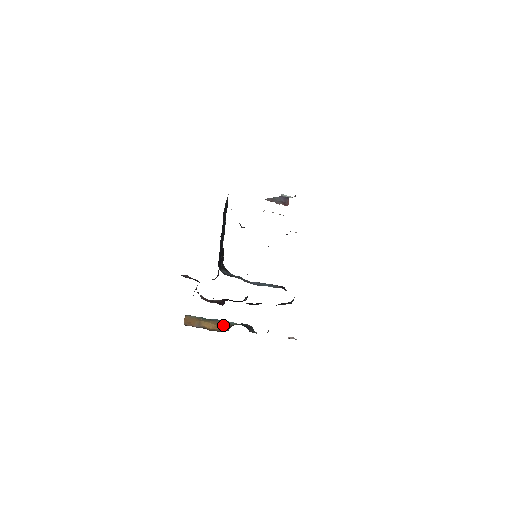
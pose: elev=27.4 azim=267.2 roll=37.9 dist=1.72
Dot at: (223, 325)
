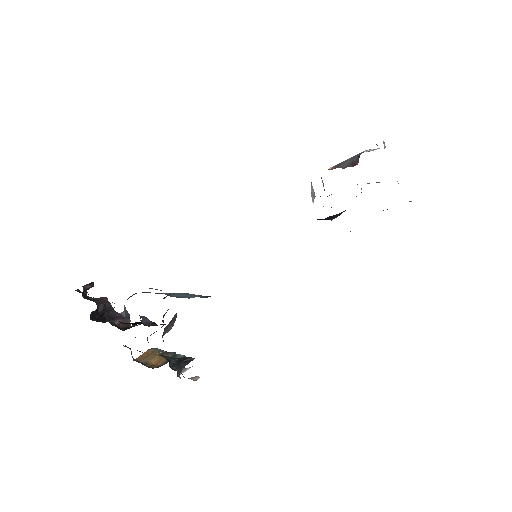
Dot at: occluded
